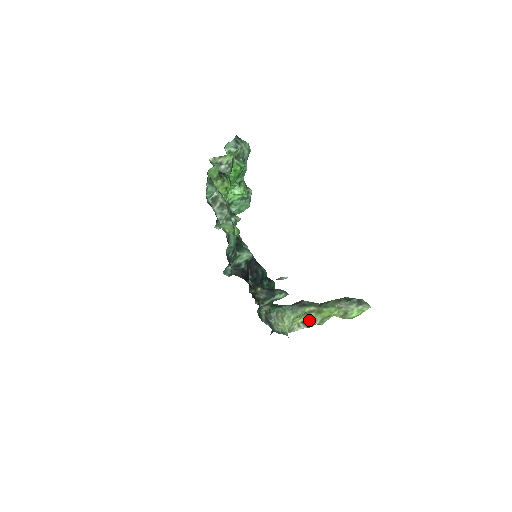
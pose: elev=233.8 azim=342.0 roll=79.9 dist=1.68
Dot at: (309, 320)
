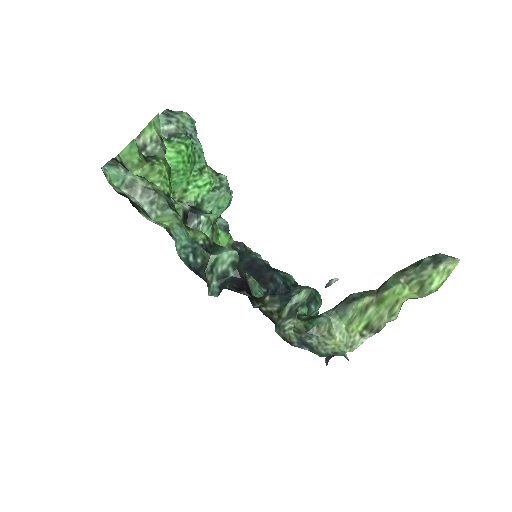
Dot at: (372, 320)
